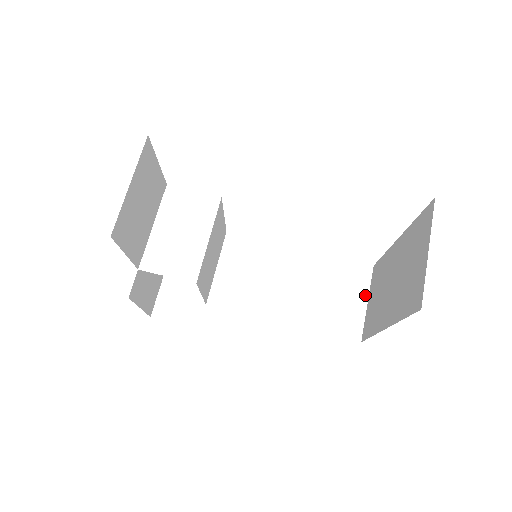
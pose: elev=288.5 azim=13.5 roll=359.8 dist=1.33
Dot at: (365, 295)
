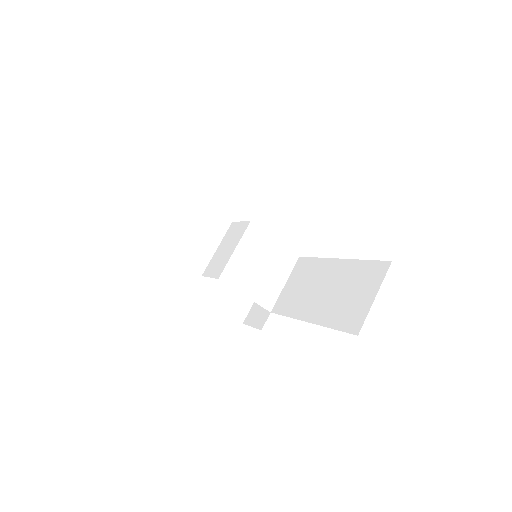
Dot at: (375, 290)
